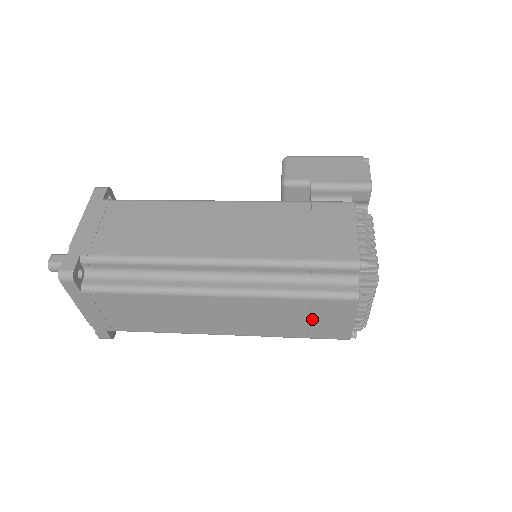
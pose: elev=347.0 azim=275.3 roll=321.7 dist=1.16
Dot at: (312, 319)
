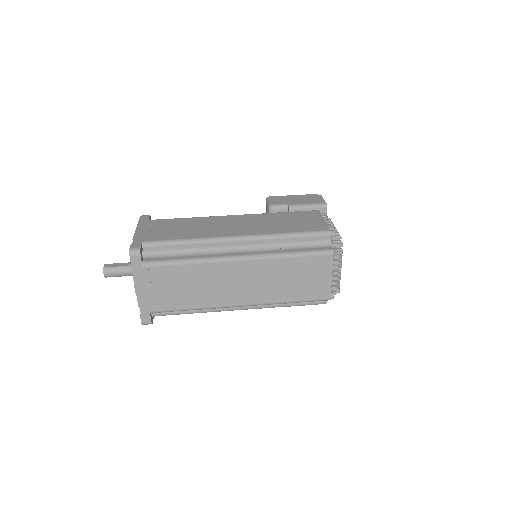
Dot at: (304, 278)
